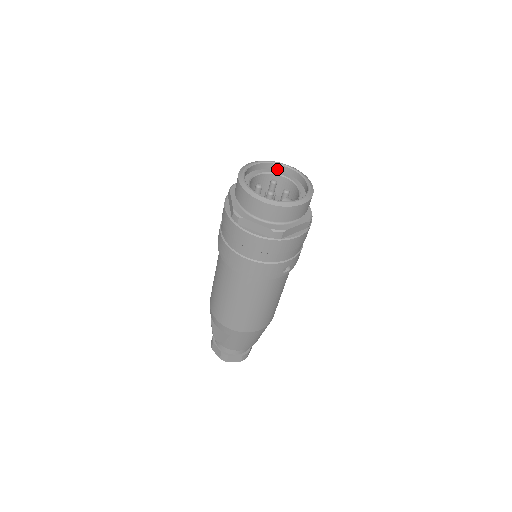
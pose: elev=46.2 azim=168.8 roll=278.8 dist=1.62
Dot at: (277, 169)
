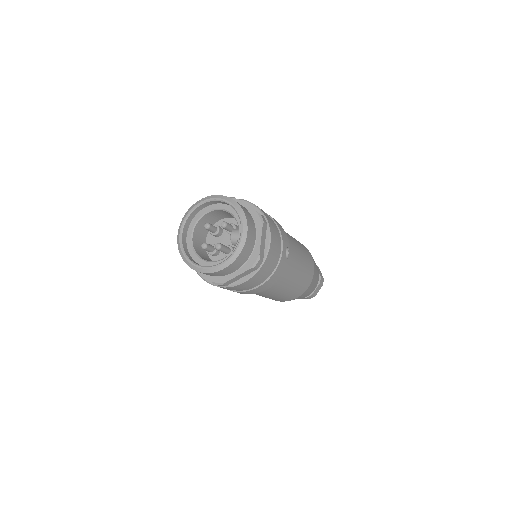
Dot at: (196, 213)
